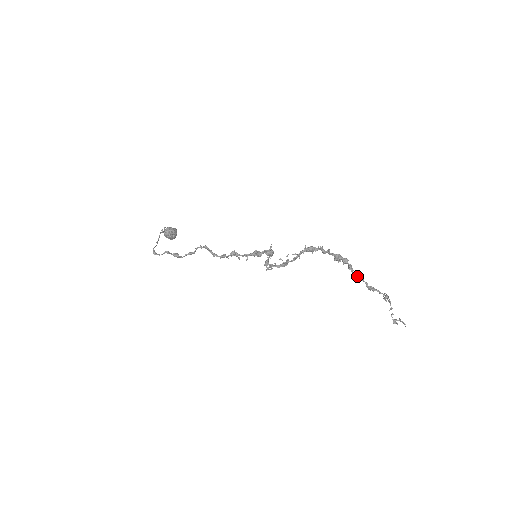
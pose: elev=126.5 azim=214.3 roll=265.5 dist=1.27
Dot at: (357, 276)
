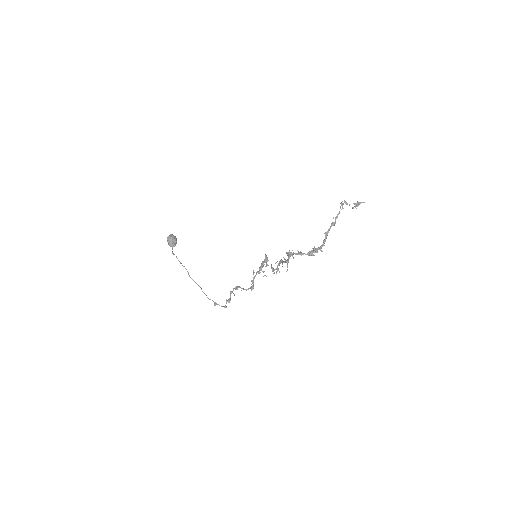
Dot at: (325, 241)
